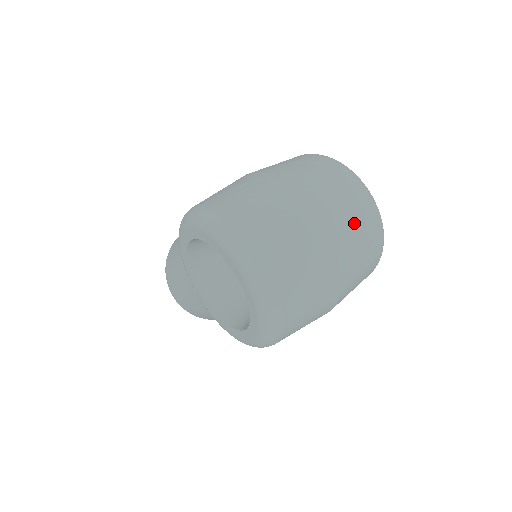
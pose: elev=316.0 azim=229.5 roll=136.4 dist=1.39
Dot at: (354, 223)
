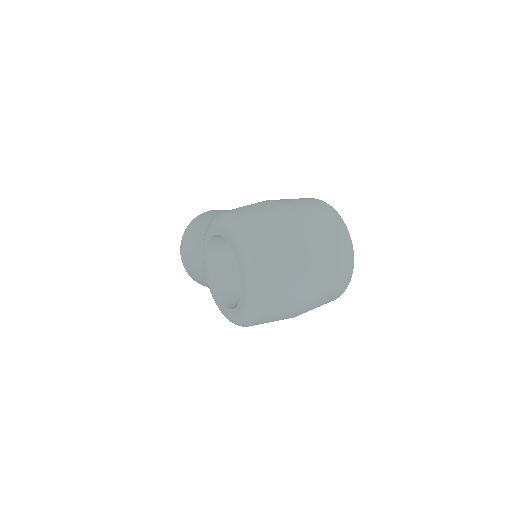
Dot at: (333, 266)
